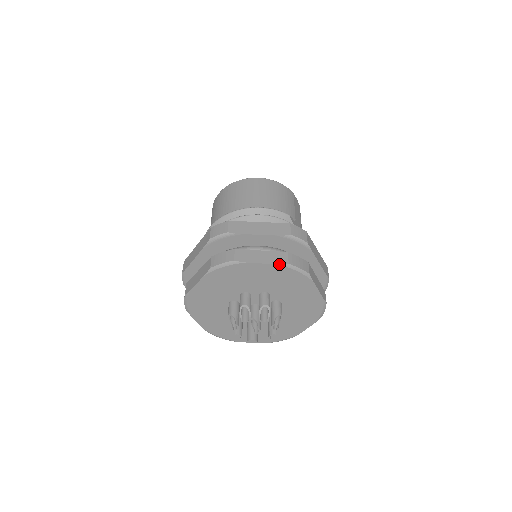
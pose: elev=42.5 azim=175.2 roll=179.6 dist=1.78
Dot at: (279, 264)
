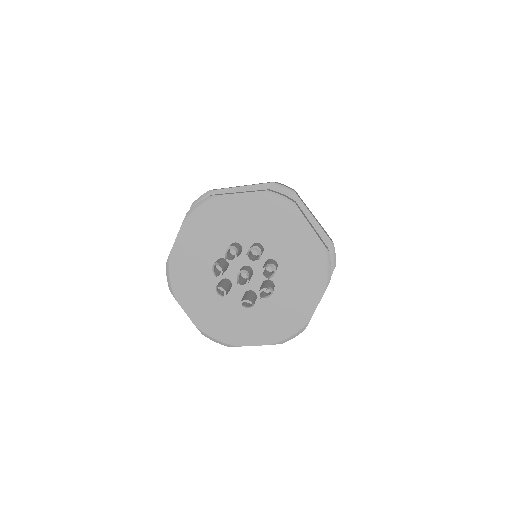
Dot at: (323, 243)
